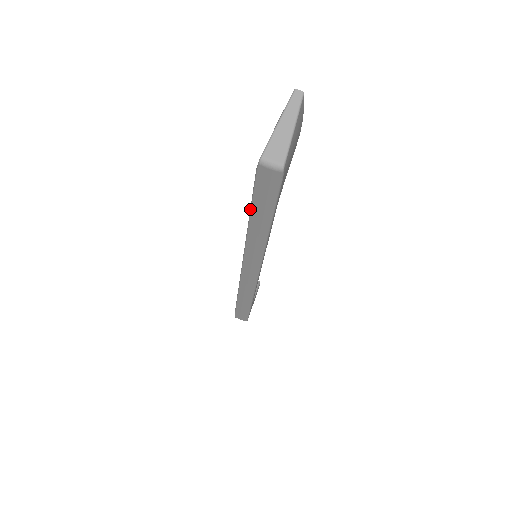
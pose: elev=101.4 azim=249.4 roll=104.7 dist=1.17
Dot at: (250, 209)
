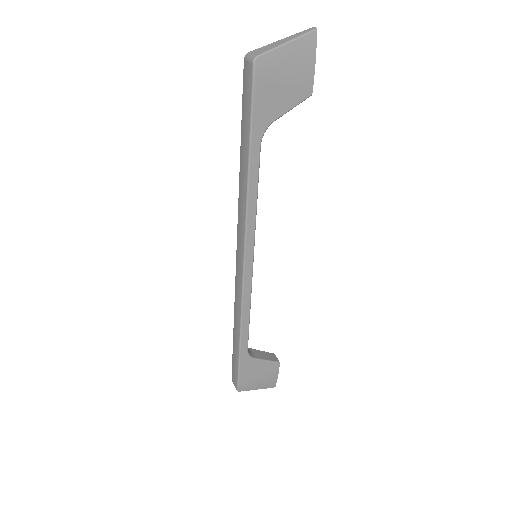
Dot at: (241, 138)
